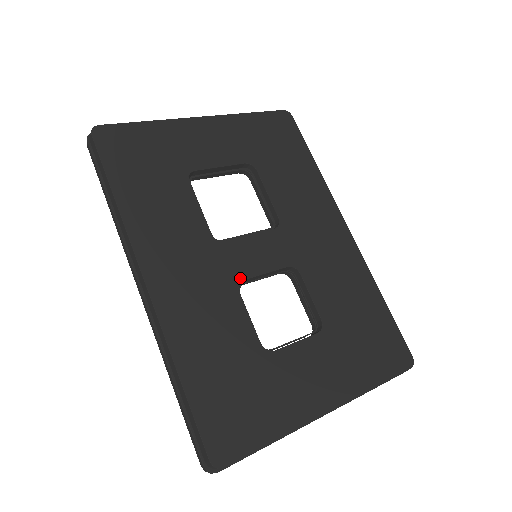
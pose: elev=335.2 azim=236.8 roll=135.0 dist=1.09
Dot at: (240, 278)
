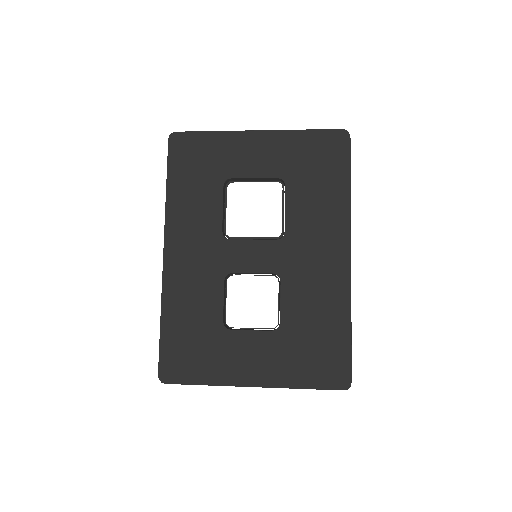
Dot at: (229, 270)
